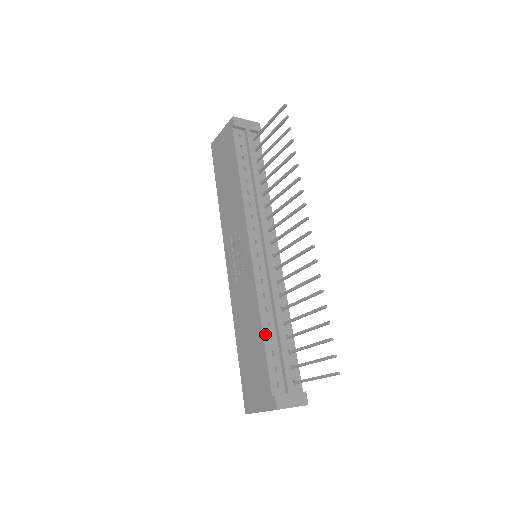
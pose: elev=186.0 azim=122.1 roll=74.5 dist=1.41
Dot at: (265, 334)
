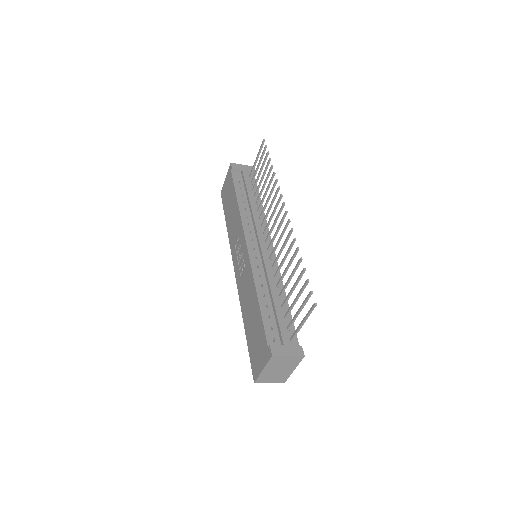
Dot at: (261, 302)
